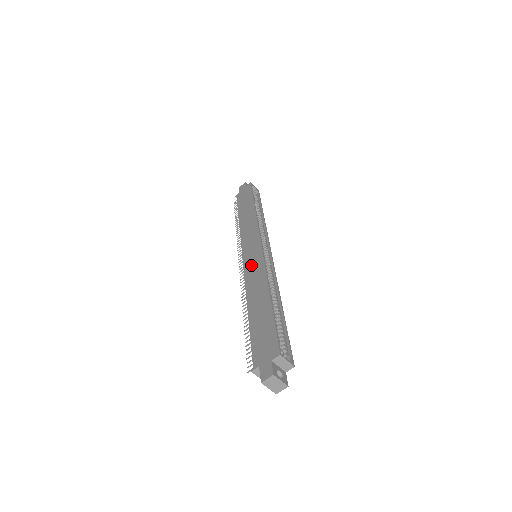
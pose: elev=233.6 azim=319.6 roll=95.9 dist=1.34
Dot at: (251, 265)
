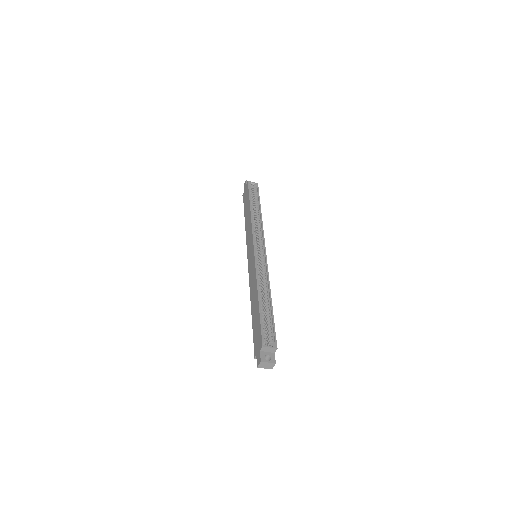
Dot at: (251, 268)
